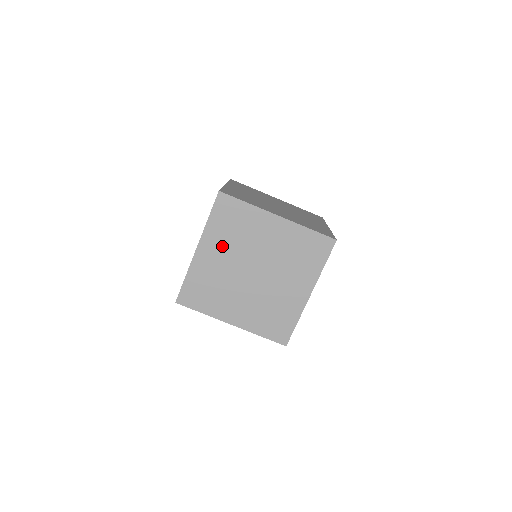
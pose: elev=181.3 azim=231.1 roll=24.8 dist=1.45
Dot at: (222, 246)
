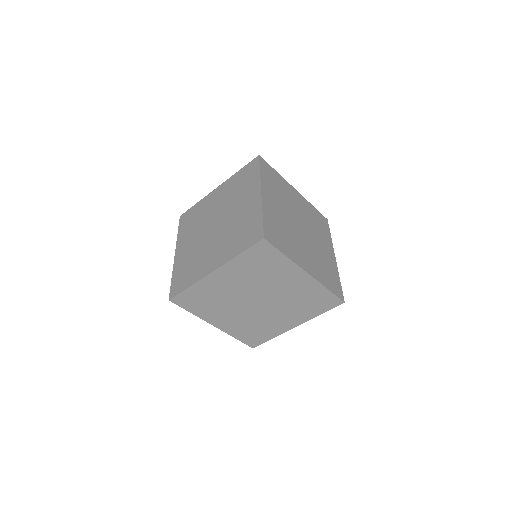
Dot at: (225, 194)
